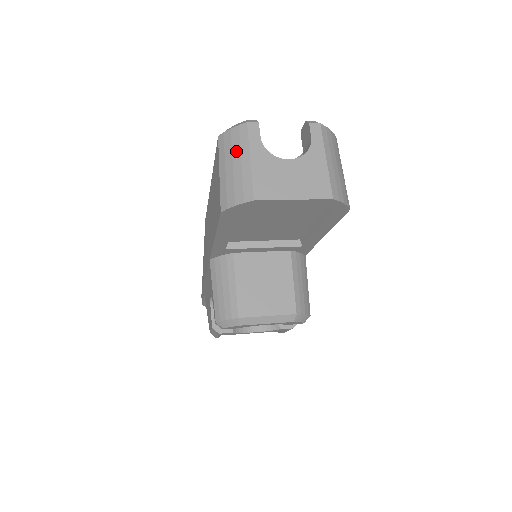
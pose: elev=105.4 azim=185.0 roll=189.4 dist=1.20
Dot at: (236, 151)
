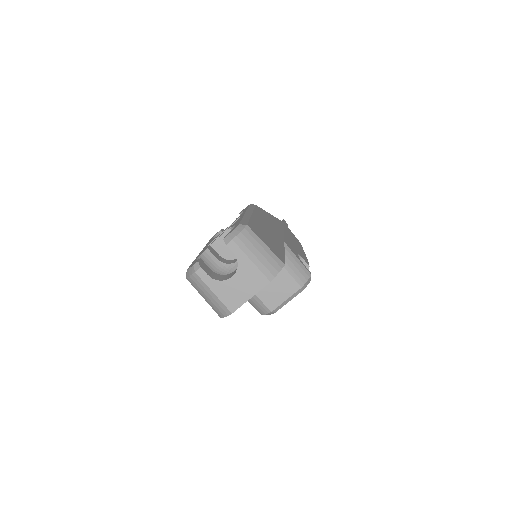
Dot at: (202, 289)
